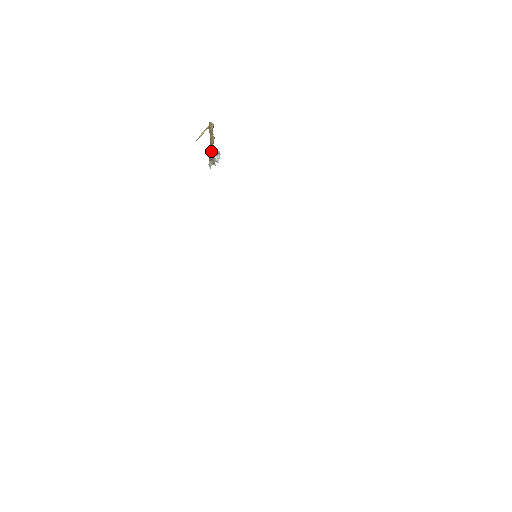
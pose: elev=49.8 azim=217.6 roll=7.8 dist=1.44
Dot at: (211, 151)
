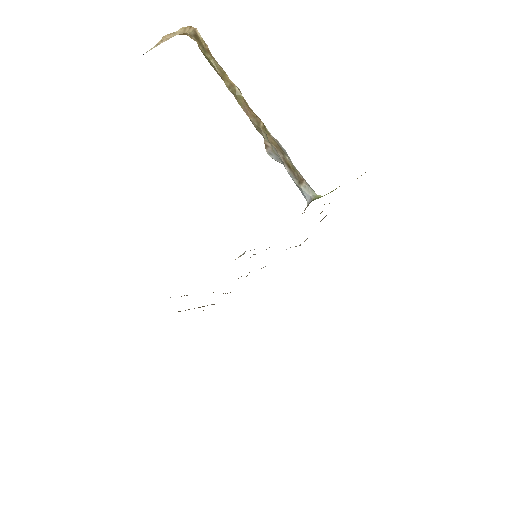
Dot at: (278, 146)
